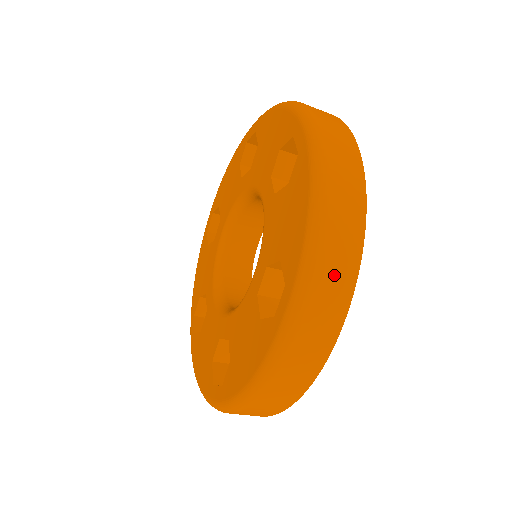
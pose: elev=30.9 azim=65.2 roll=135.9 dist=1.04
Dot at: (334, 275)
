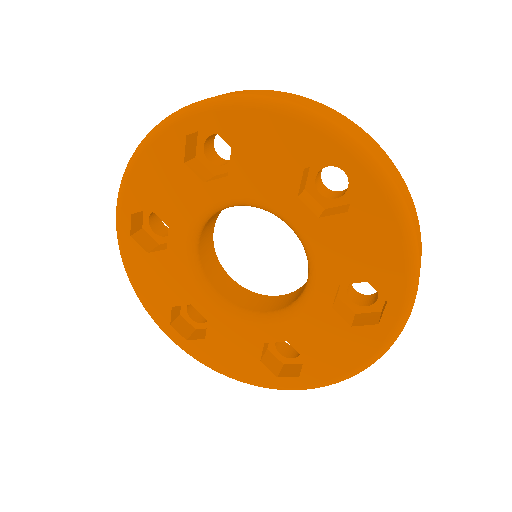
Dot at: occluded
